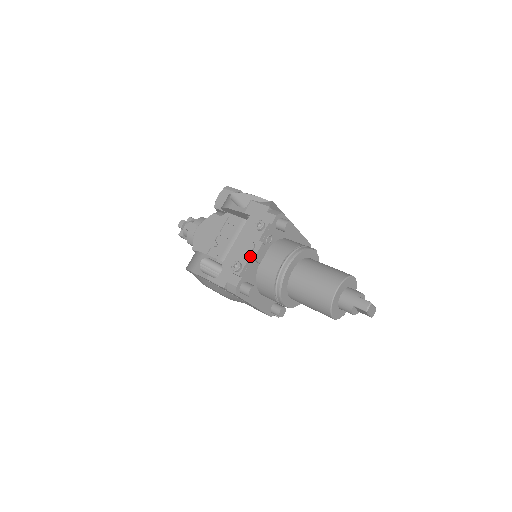
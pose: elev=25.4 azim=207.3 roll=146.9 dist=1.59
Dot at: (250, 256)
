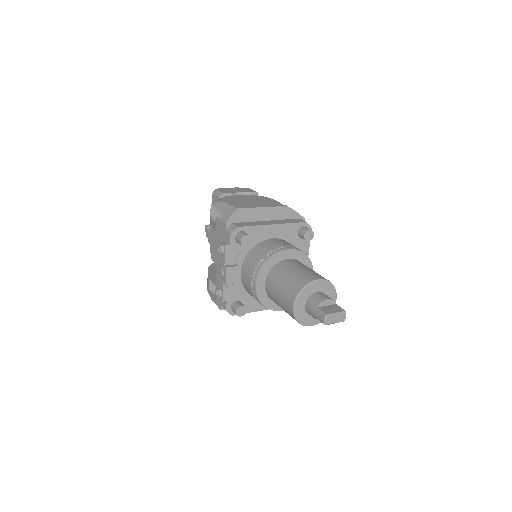
Dot at: (223, 282)
